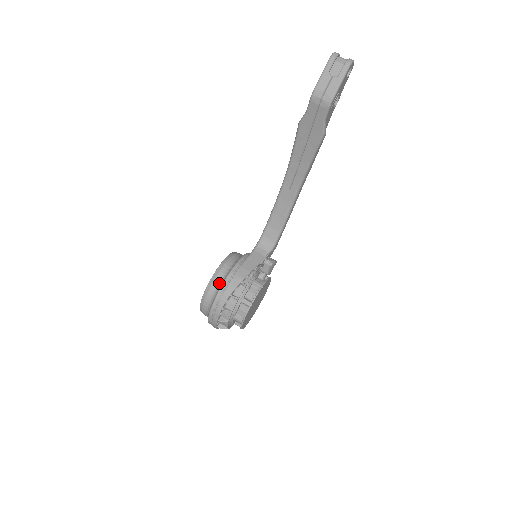
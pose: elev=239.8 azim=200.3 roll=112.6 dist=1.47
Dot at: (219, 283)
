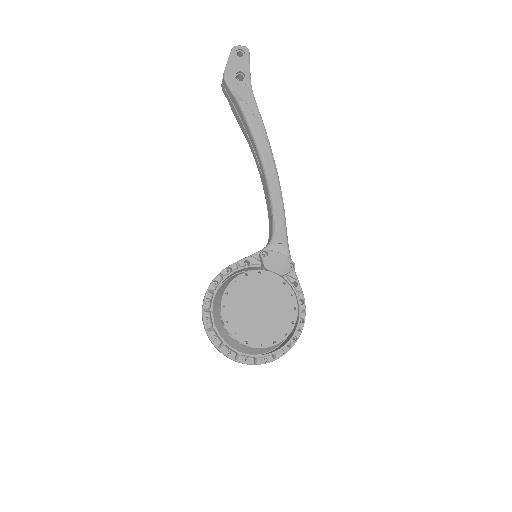
Dot at: occluded
